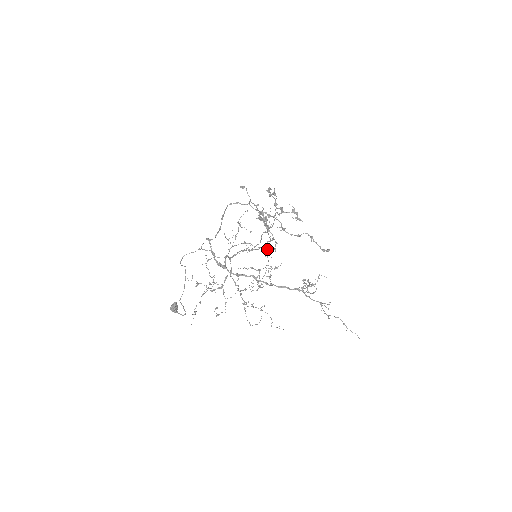
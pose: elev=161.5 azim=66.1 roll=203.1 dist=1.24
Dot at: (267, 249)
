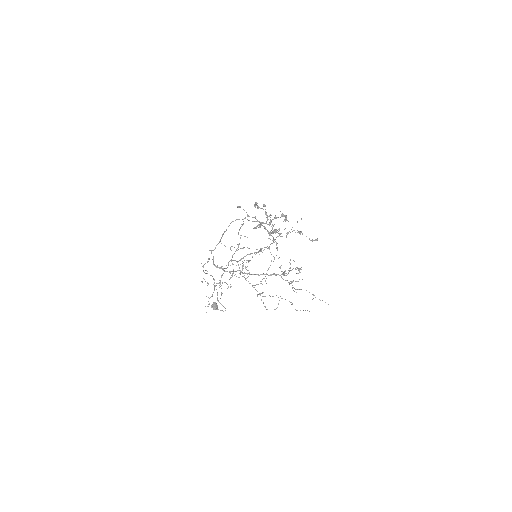
Dot at: (260, 249)
